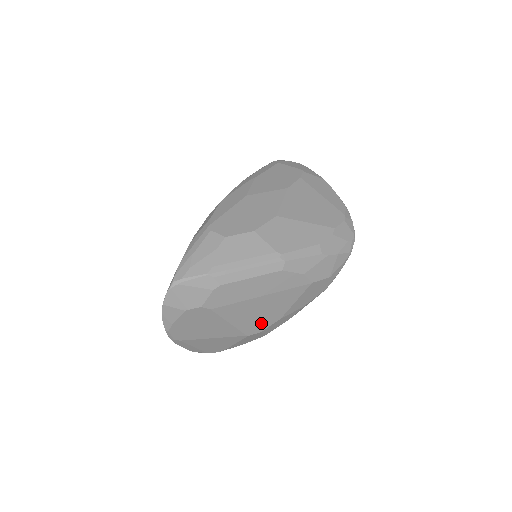
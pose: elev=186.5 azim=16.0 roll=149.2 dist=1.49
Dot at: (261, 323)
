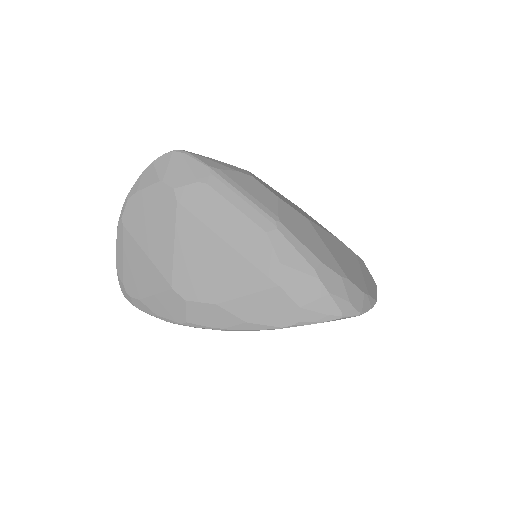
Dot at: (196, 285)
